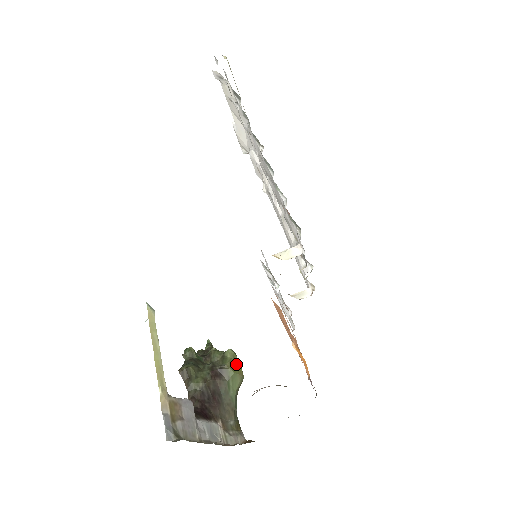
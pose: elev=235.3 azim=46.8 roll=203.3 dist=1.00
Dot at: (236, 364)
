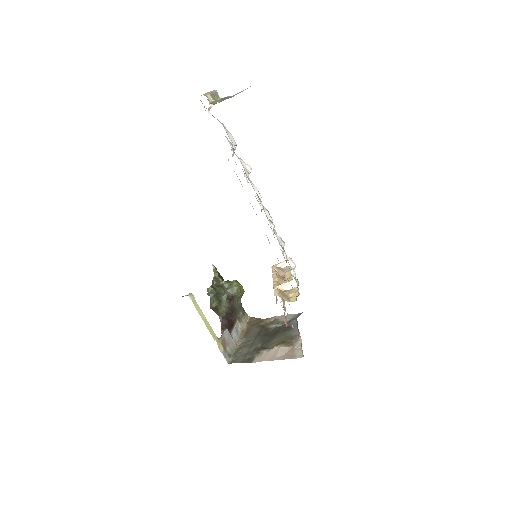
Dot at: (240, 289)
